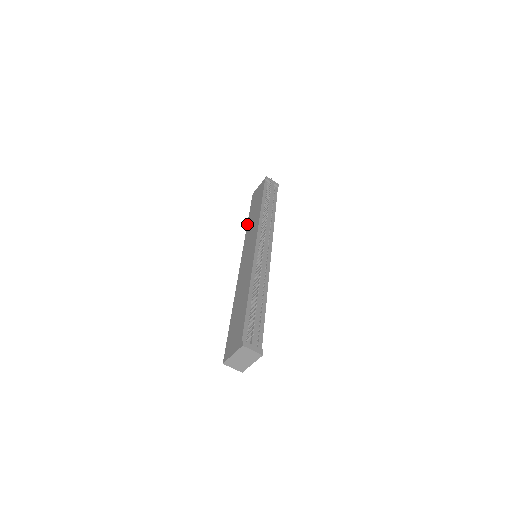
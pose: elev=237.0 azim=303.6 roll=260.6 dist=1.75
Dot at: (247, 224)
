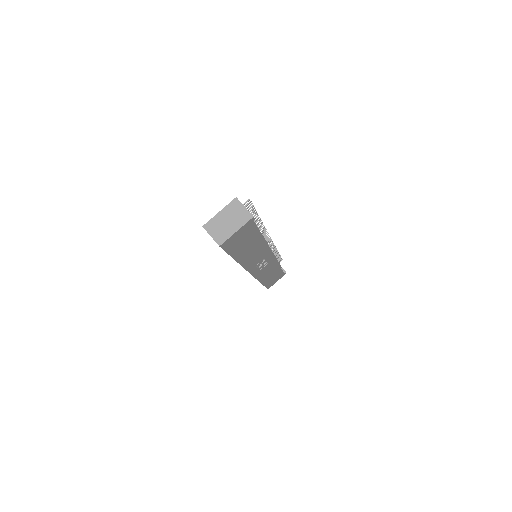
Dot at: occluded
